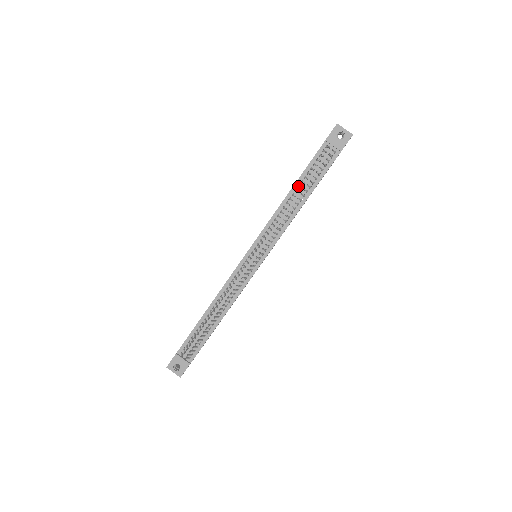
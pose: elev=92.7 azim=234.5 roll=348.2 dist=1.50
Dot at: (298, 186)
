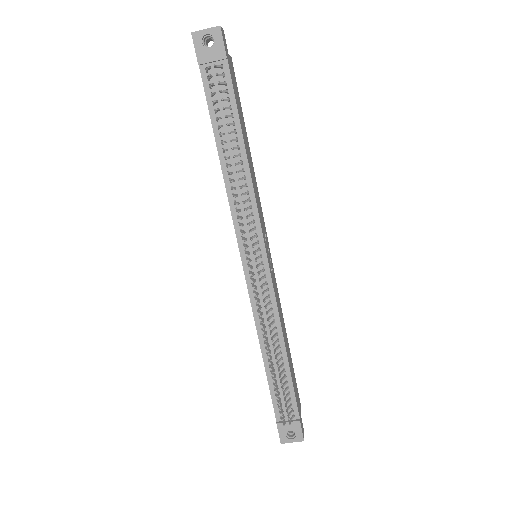
Dot at: (222, 144)
